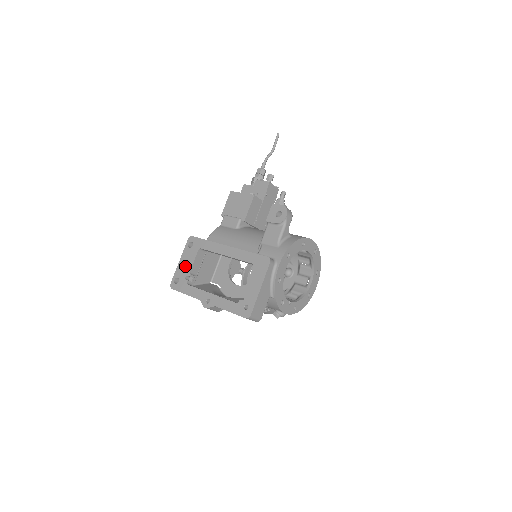
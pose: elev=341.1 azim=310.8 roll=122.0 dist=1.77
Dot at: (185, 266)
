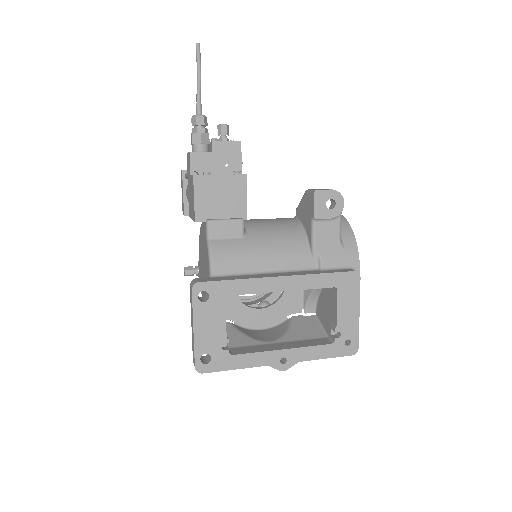
Dot at: (212, 332)
